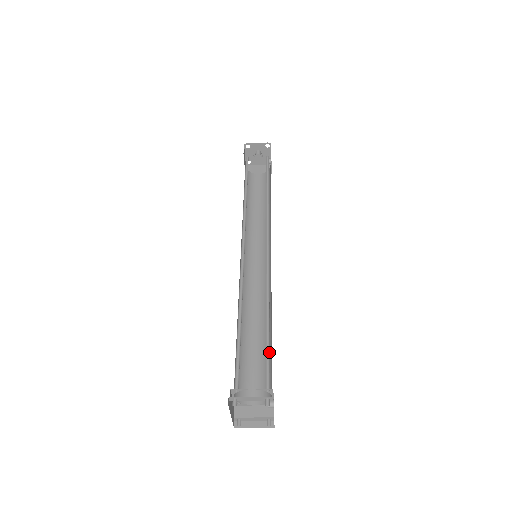
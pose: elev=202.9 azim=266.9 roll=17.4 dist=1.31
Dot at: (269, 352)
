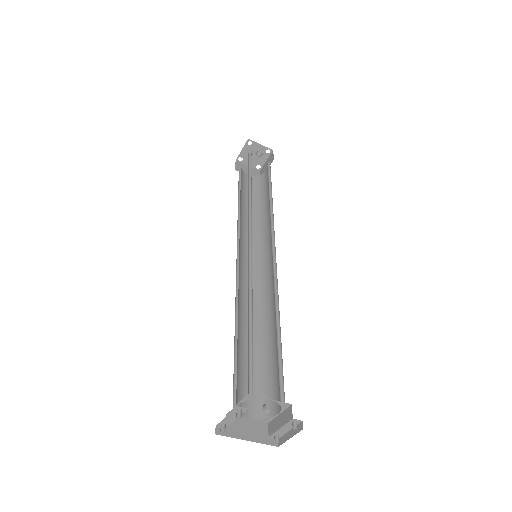
Dot at: (252, 353)
